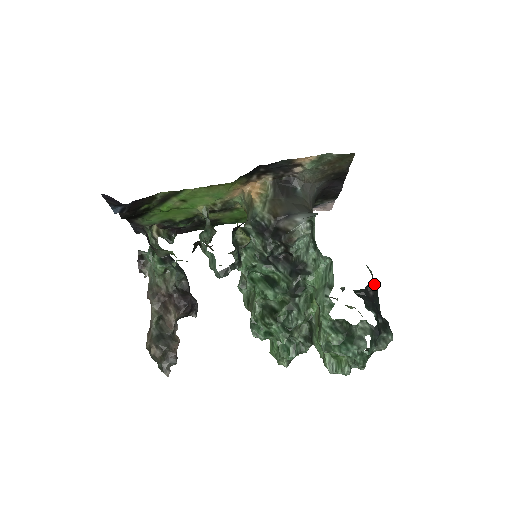
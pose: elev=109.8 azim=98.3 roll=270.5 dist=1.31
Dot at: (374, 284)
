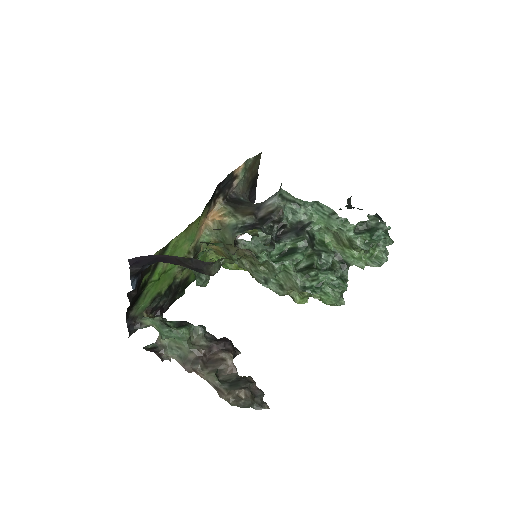
Dot at: (349, 199)
